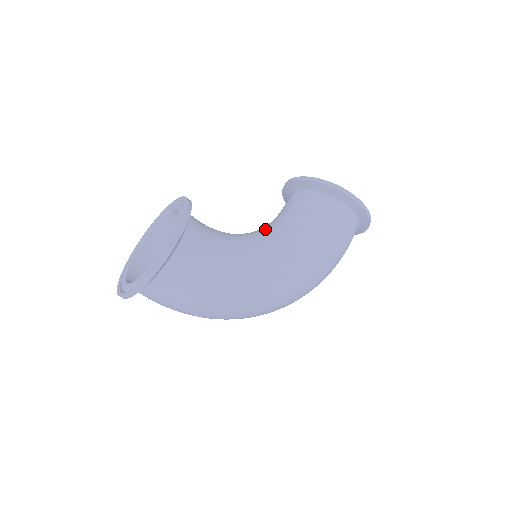
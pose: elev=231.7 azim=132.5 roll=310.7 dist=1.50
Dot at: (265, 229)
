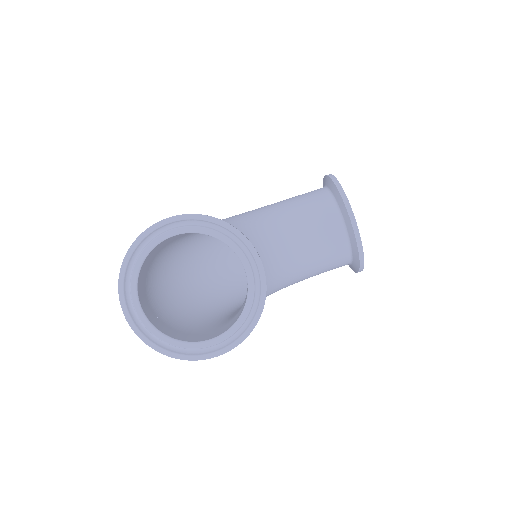
Dot at: (286, 257)
